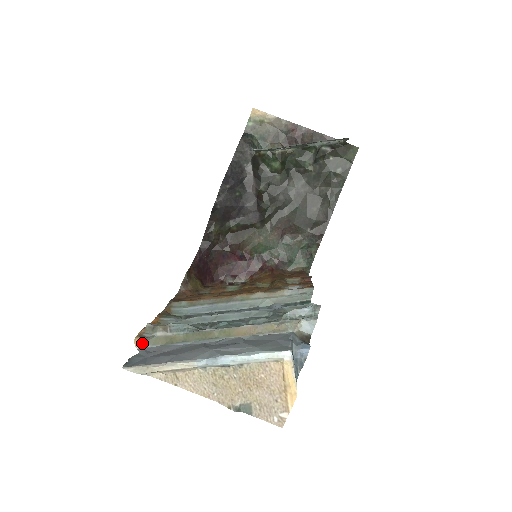
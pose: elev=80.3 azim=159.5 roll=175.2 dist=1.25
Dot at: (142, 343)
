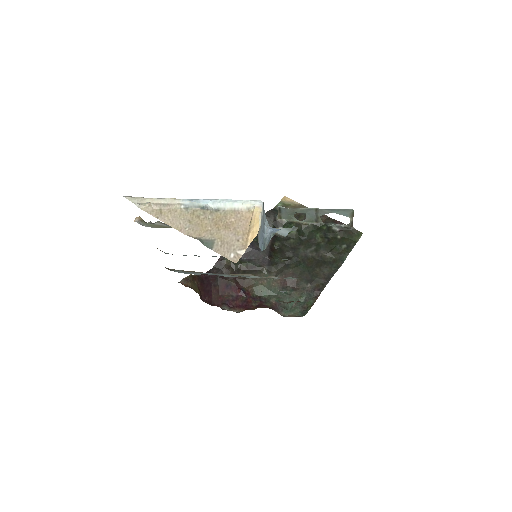
Dot at: (141, 221)
